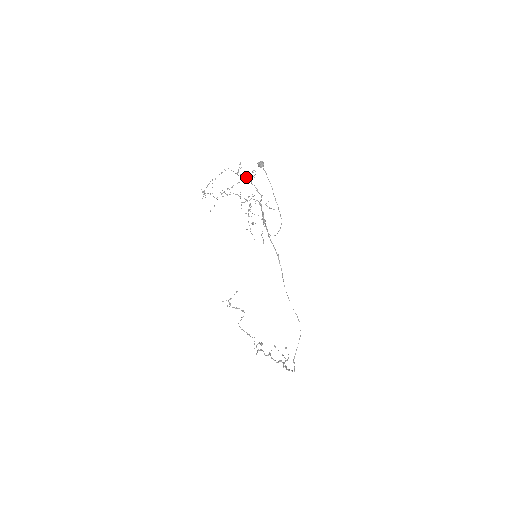
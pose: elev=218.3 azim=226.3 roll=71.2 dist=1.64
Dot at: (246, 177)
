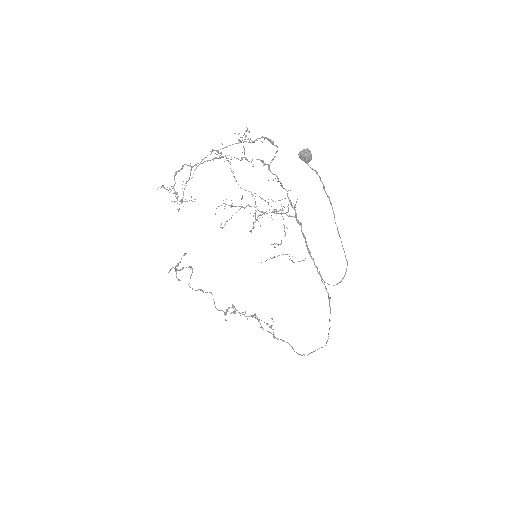
Dot at: (262, 162)
